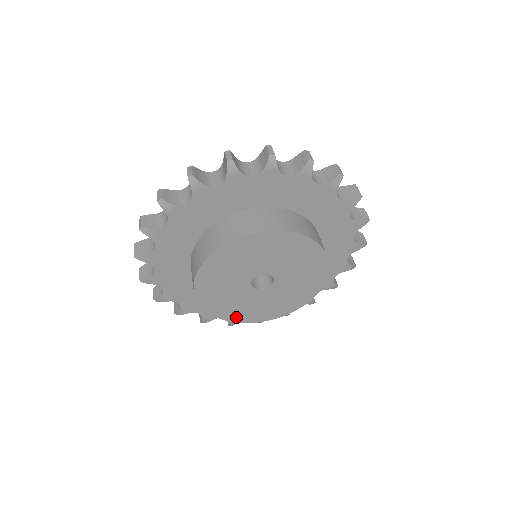
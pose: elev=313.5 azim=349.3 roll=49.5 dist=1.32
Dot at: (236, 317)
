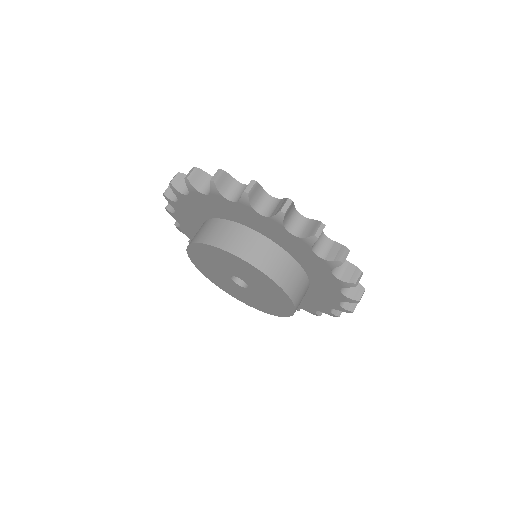
Dot at: (242, 299)
